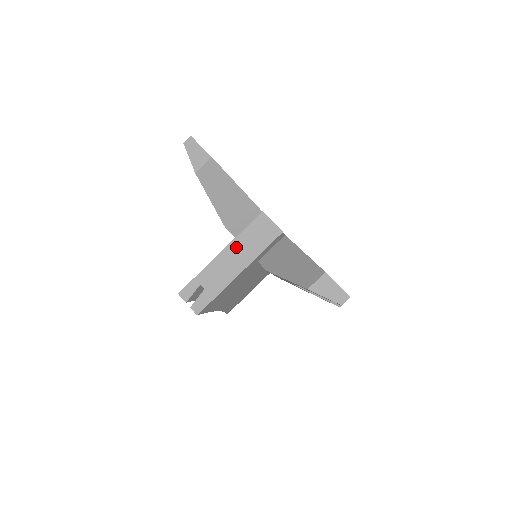
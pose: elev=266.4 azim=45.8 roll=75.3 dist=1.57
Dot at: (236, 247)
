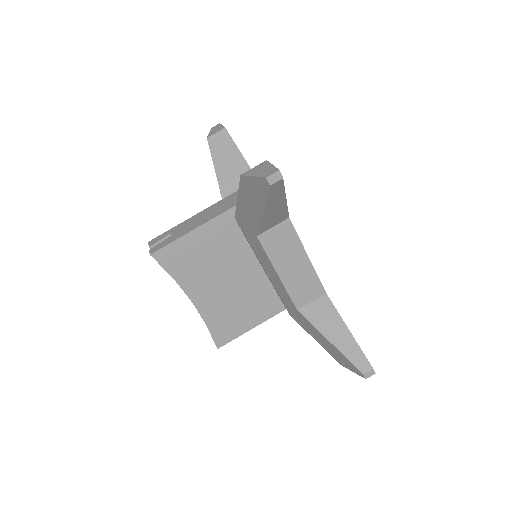
Dot at: (220, 204)
